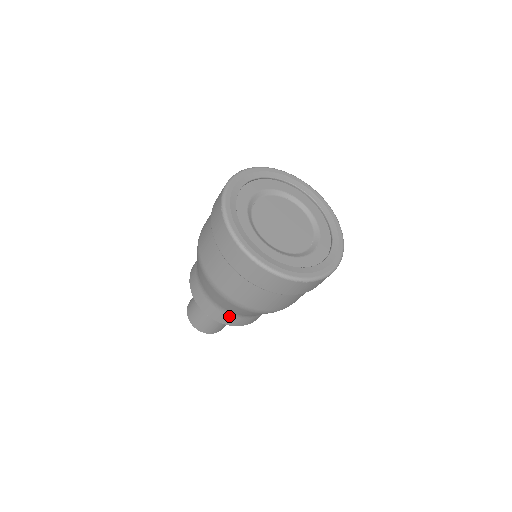
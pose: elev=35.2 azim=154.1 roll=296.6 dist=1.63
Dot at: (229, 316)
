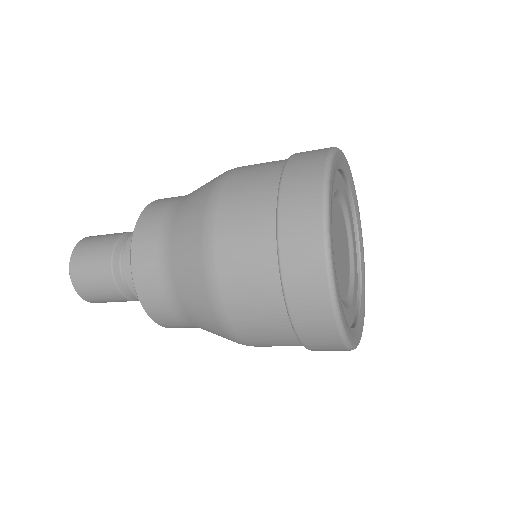
Dot at: occluded
